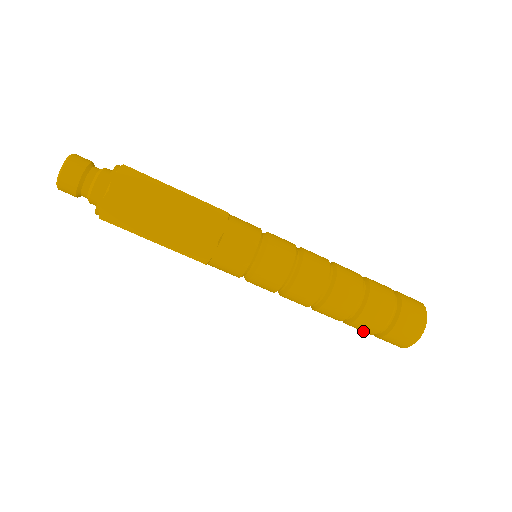
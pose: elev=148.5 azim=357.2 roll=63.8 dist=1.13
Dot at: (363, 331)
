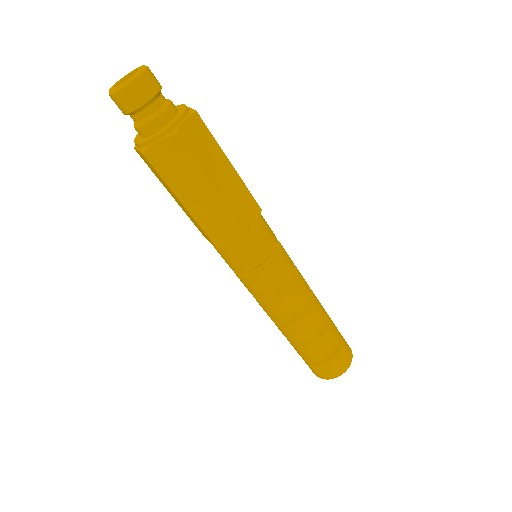
Dot at: occluded
